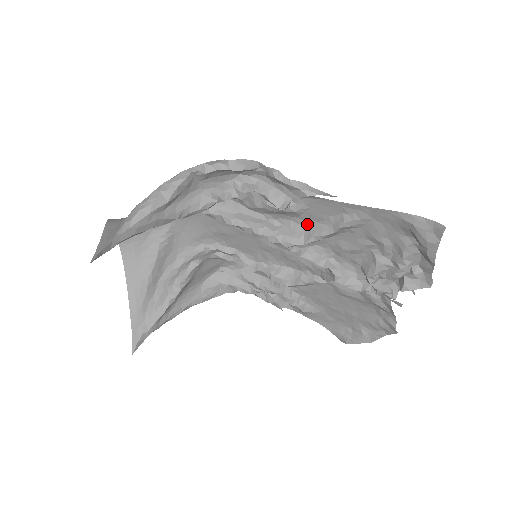
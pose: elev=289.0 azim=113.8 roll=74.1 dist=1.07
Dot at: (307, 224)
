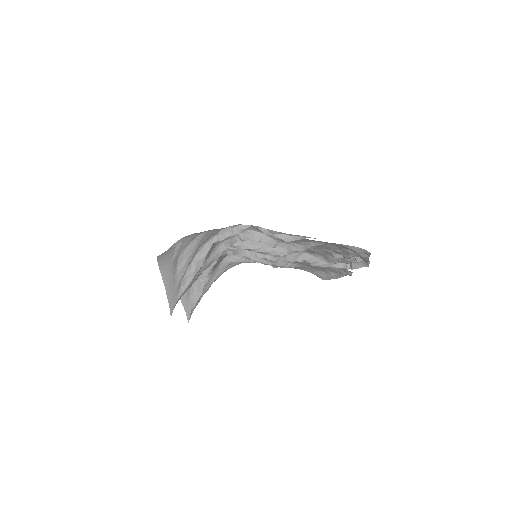
Dot at: (287, 243)
